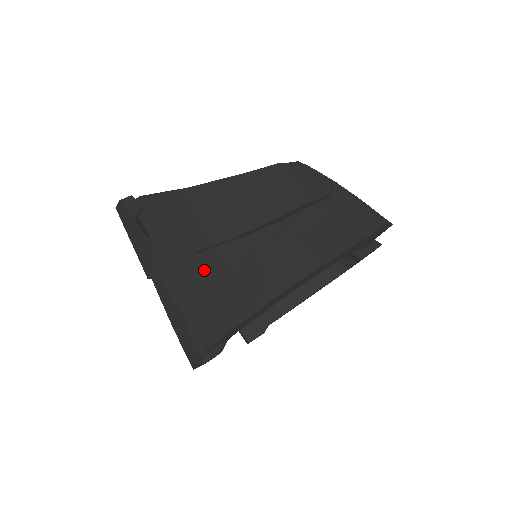
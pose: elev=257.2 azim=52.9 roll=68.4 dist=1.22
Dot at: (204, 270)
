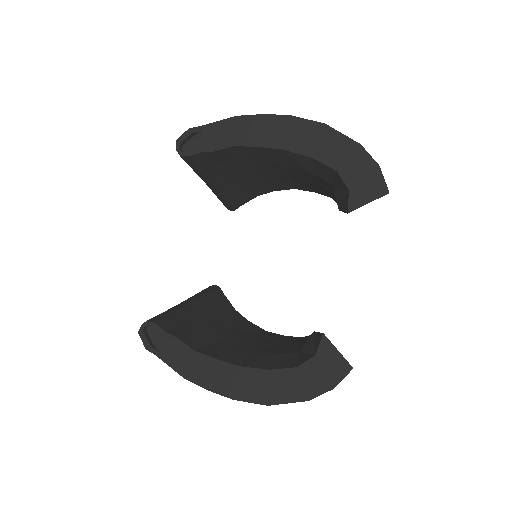
Dot at: occluded
